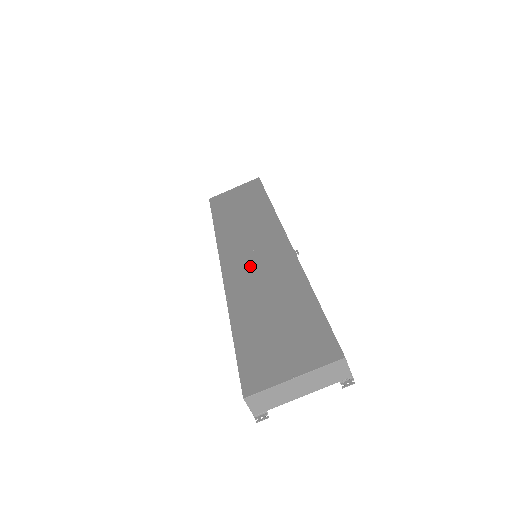
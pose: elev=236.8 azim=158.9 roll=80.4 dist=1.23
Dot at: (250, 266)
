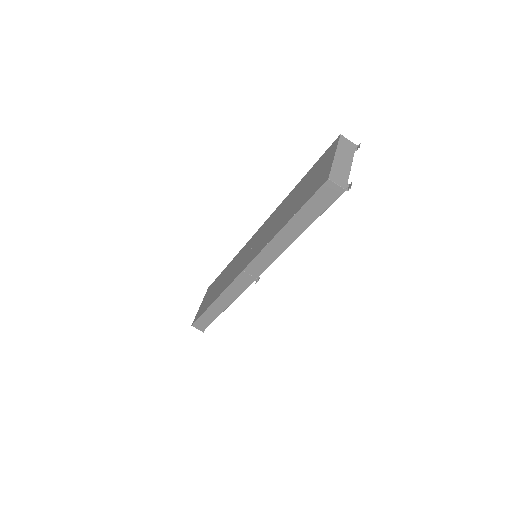
Dot at: (259, 243)
